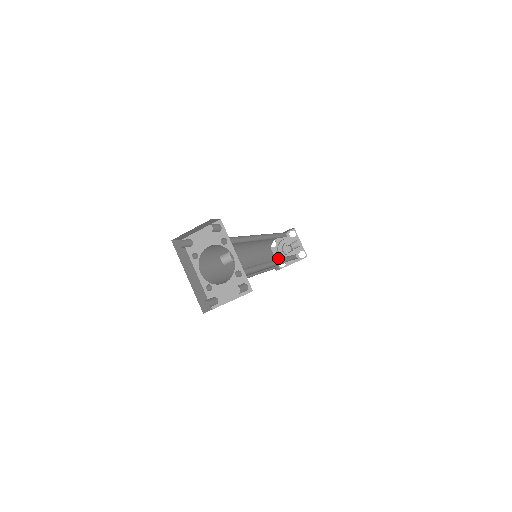
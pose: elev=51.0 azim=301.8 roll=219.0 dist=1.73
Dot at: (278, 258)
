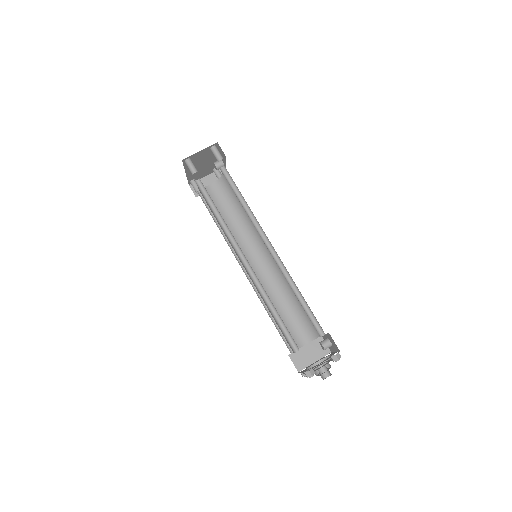
Dot at: (305, 371)
